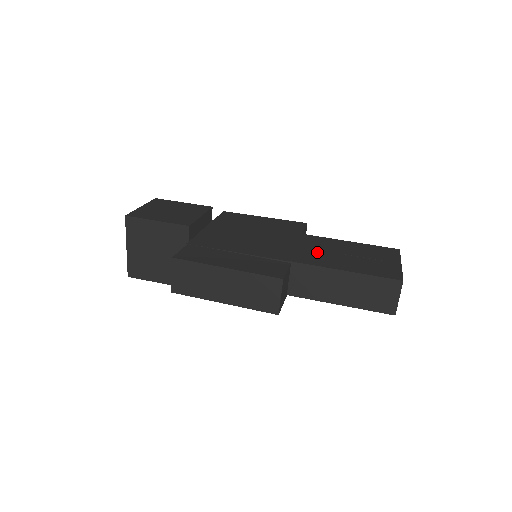
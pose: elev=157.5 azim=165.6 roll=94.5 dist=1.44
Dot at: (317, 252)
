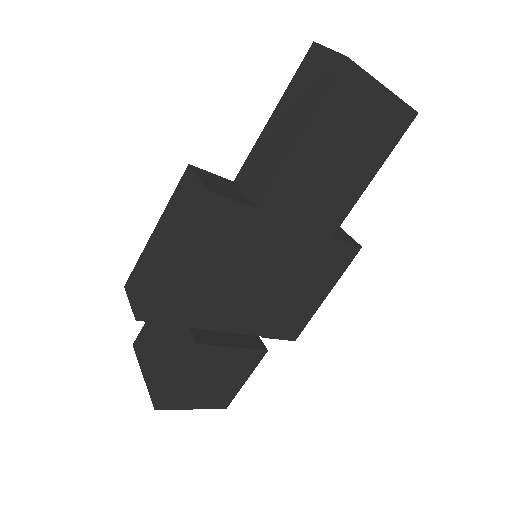
Dot at: occluded
